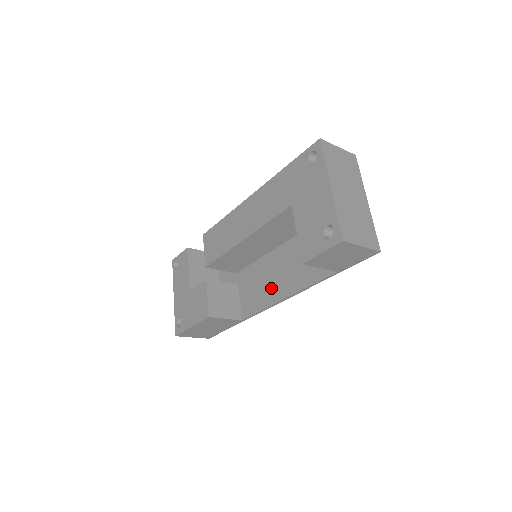
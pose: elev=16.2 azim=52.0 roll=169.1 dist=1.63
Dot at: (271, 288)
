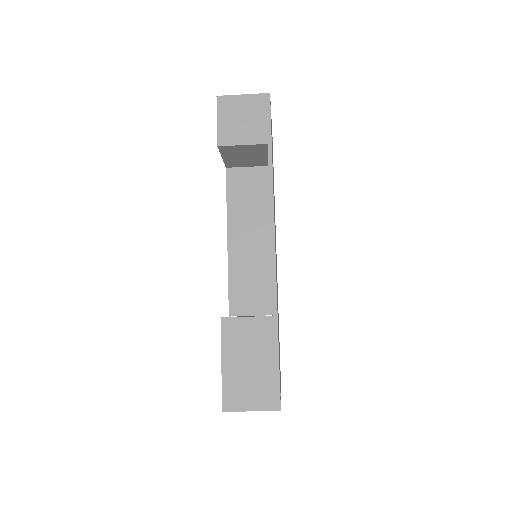
Dot at: occluded
